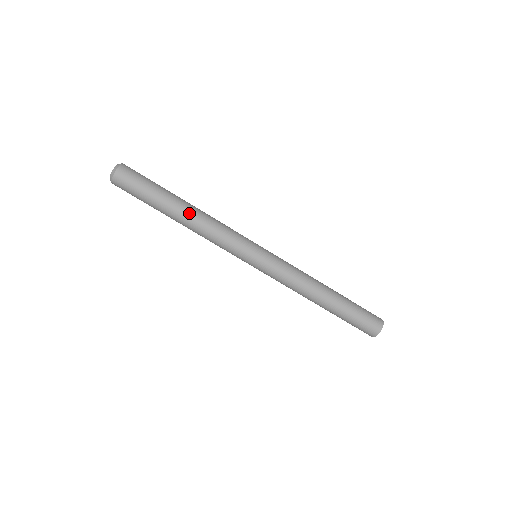
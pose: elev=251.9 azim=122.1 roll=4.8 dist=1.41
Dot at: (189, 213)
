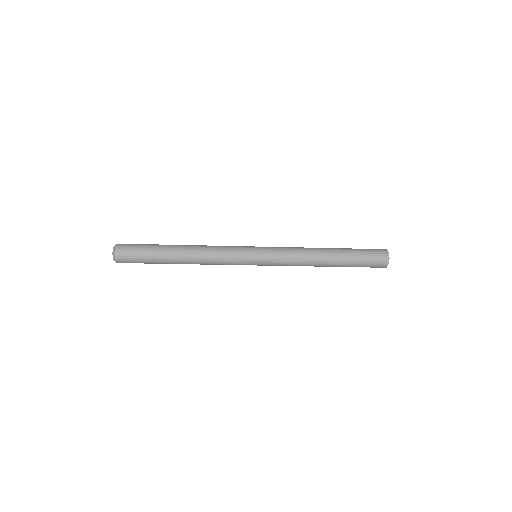
Dot at: occluded
